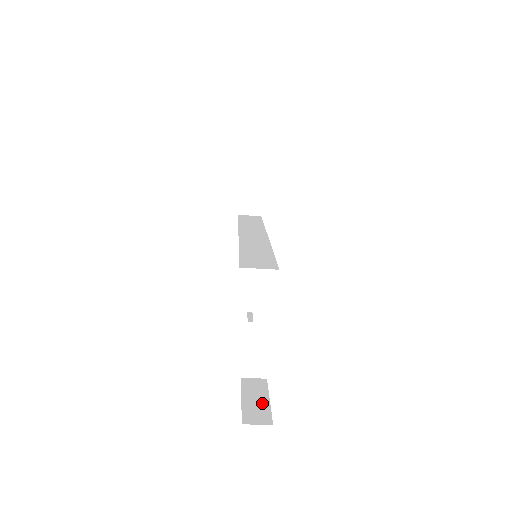
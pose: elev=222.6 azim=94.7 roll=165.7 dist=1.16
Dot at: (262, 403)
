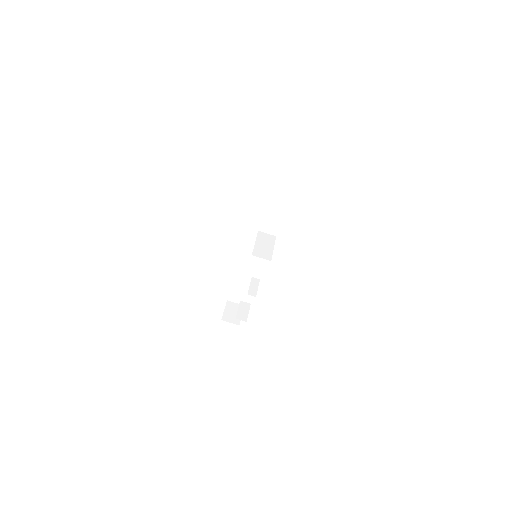
Dot at: occluded
